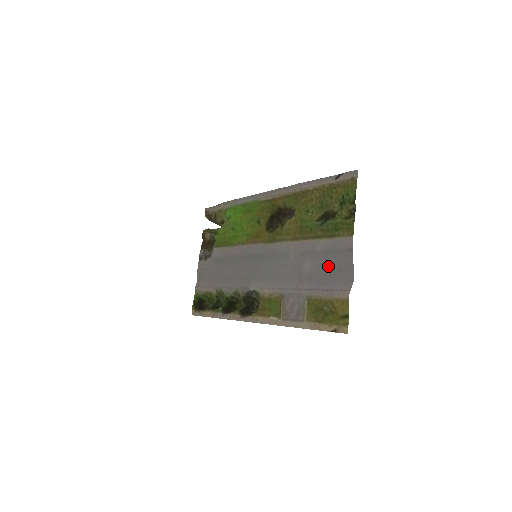
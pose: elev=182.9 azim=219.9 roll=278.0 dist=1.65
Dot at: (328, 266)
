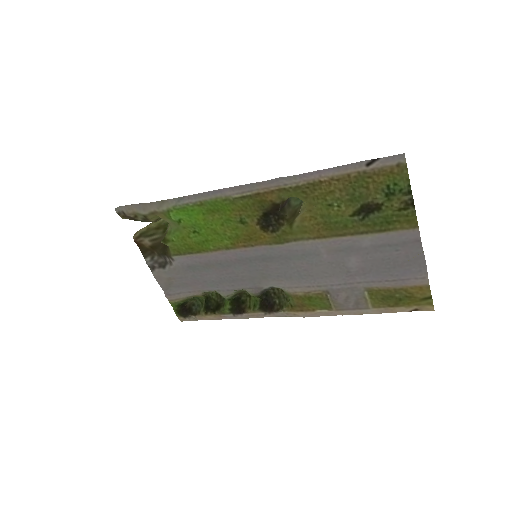
Dot at: (388, 259)
